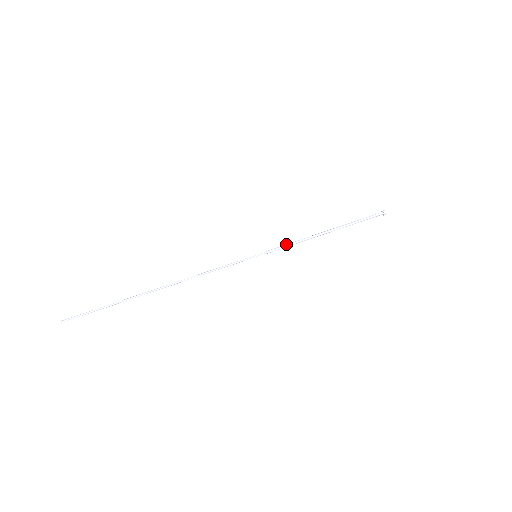
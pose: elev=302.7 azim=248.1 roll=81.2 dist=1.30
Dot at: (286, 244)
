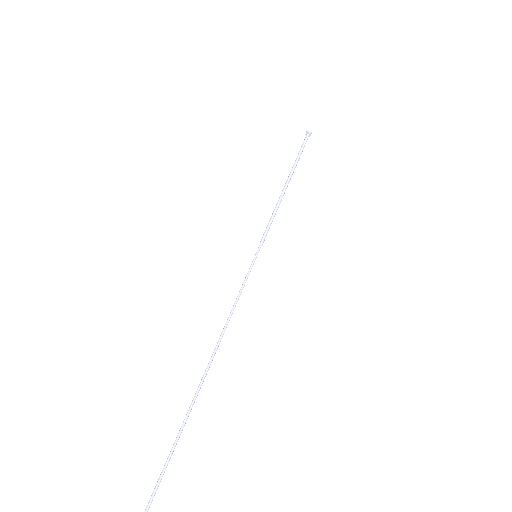
Dot at: (270, 223)
